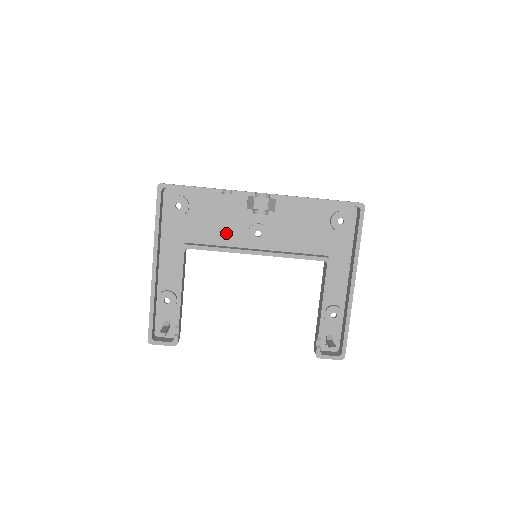
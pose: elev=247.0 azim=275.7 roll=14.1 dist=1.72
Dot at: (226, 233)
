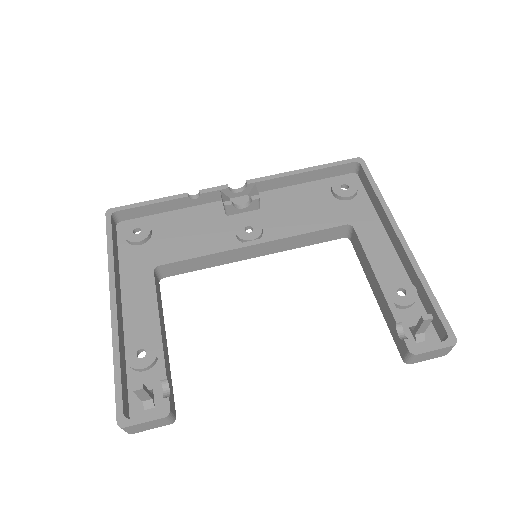
Dot at: (207, 245)
